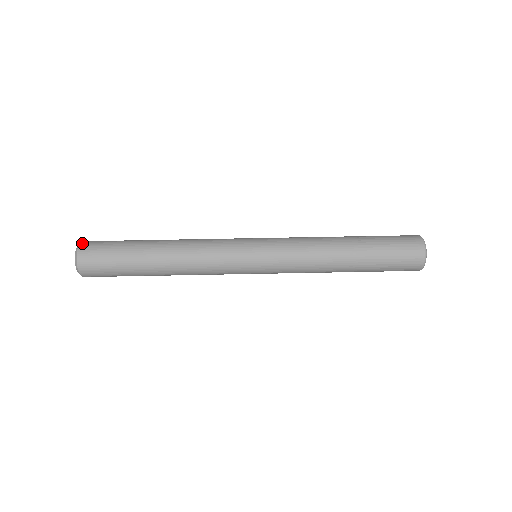
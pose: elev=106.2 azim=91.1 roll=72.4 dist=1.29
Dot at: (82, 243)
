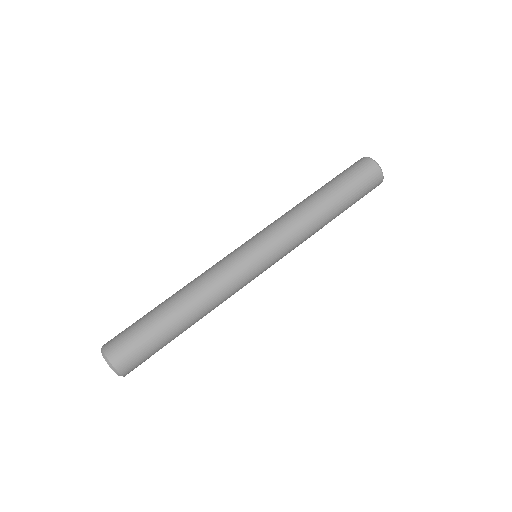
Dot at: (109, 356)
